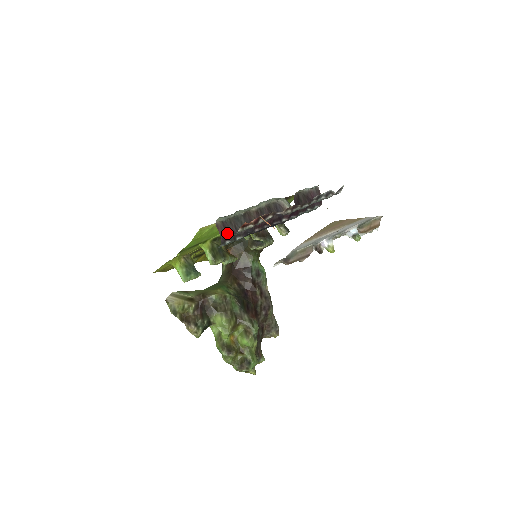
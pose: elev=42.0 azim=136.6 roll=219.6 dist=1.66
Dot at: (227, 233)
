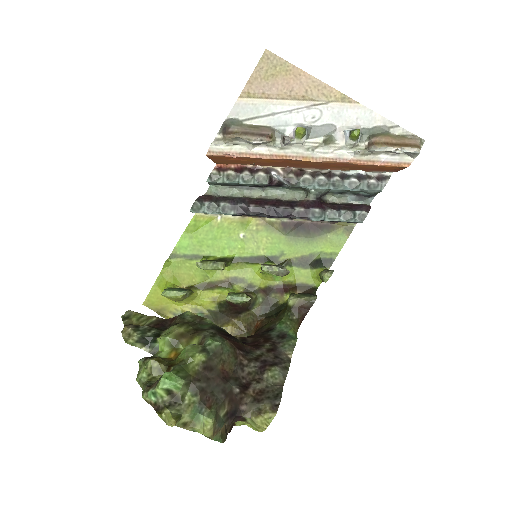
Dot at: (210, 196)
